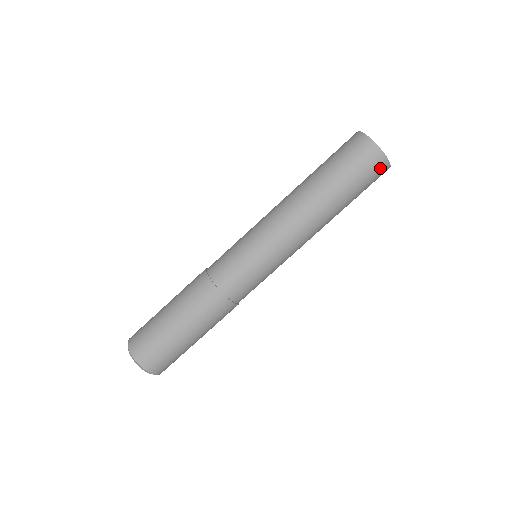
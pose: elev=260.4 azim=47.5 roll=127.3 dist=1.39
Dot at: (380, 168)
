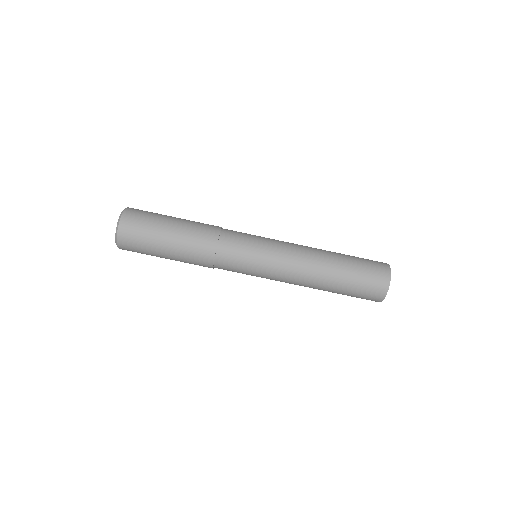
Dot at: (378, 292)
